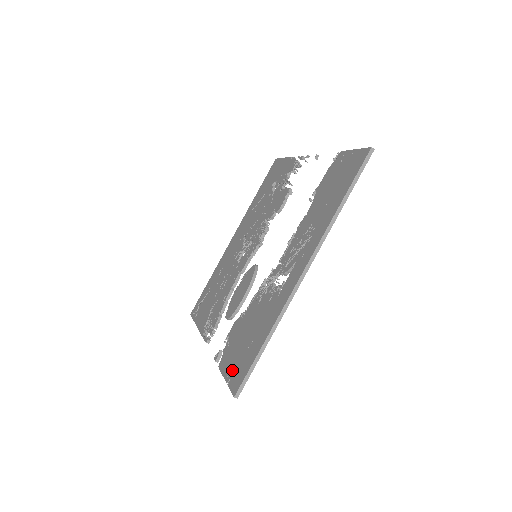
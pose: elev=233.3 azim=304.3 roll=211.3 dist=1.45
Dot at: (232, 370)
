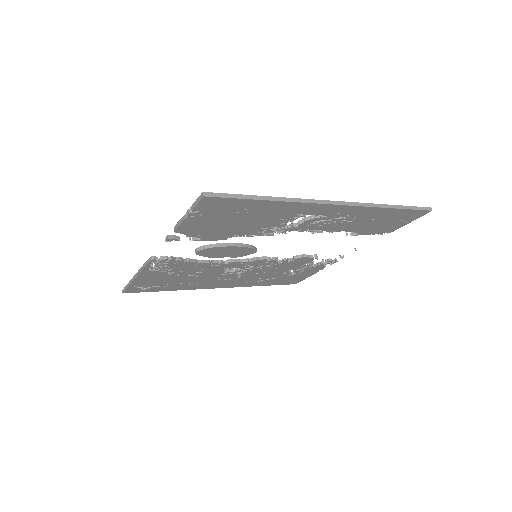
Dot at: occluded
